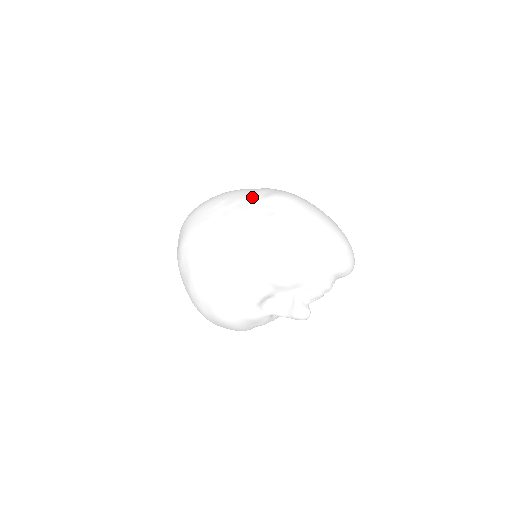
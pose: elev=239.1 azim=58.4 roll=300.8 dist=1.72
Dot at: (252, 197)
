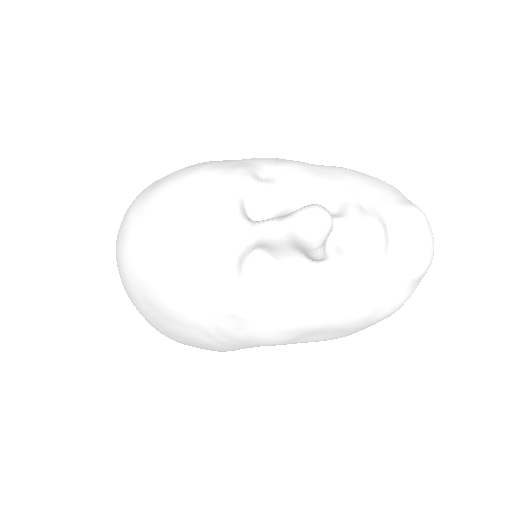
Dot at: occluded
